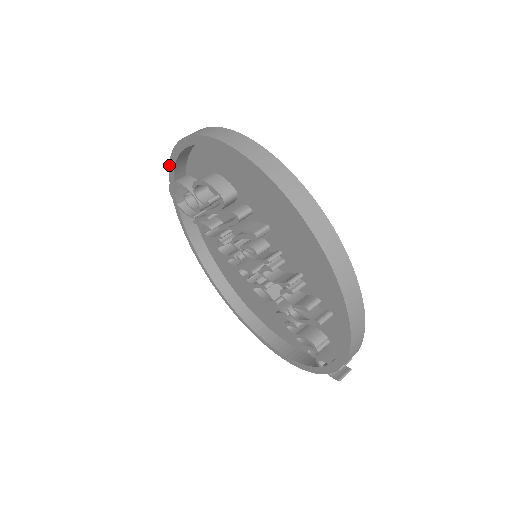
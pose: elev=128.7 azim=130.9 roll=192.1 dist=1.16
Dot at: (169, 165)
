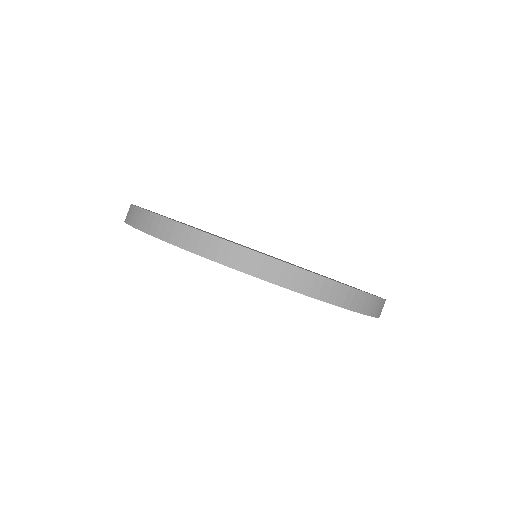
Dot at: occluded
